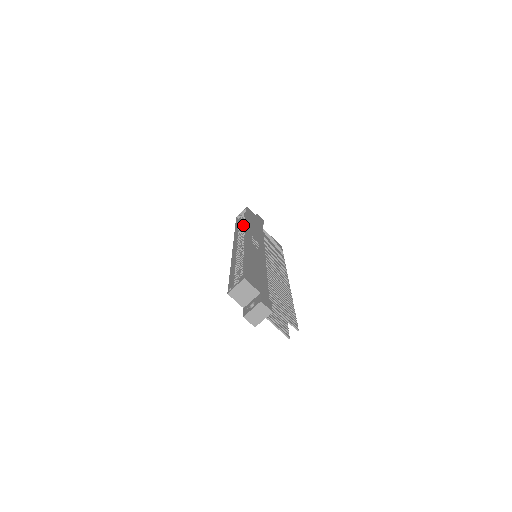
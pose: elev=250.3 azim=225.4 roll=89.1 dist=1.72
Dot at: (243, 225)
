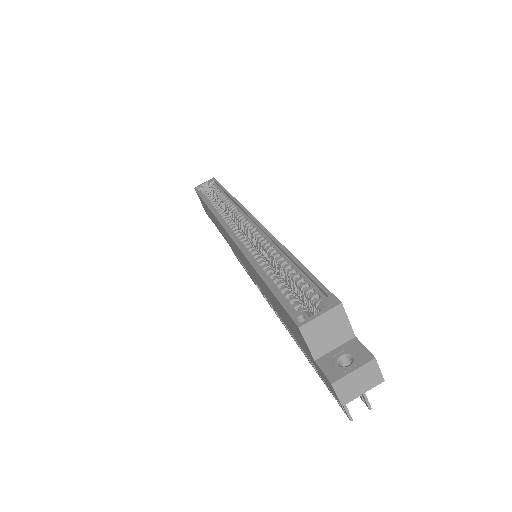
Dot at: (216, 202)
